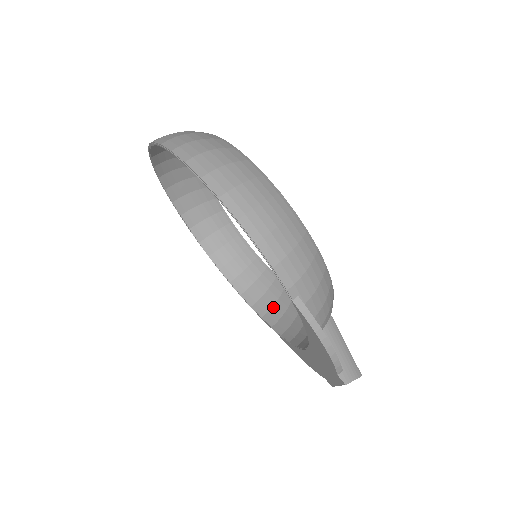
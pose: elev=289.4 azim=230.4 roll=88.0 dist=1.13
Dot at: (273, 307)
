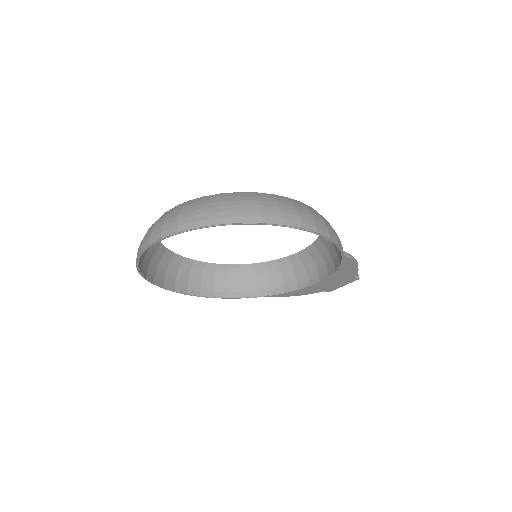
Dot at: (243, 285)
